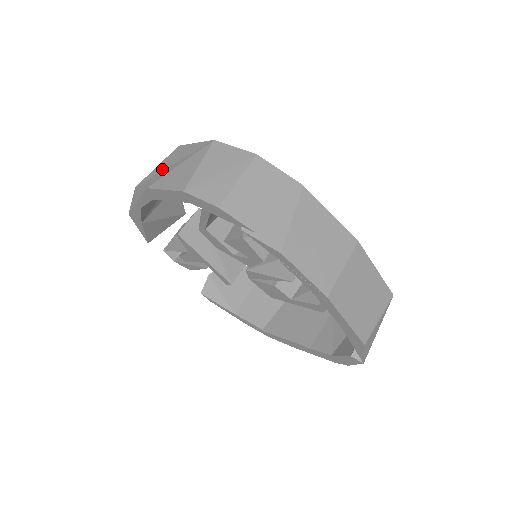
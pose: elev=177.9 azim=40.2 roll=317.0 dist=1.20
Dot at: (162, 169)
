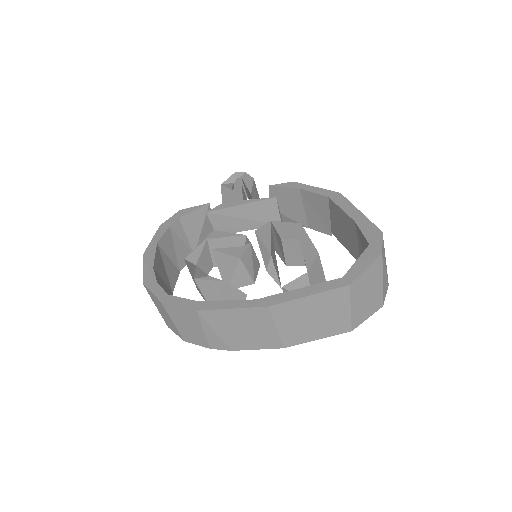
Dot at: occluded
